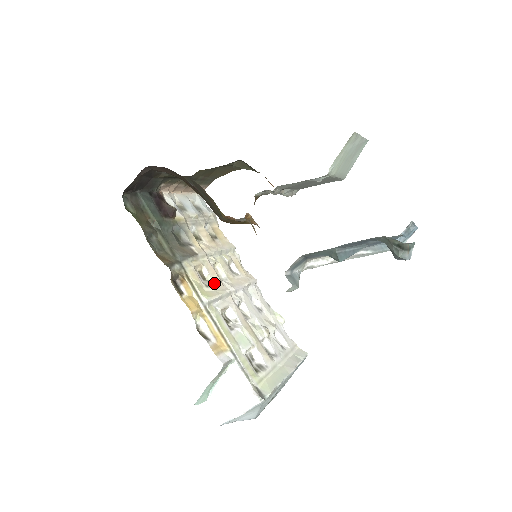
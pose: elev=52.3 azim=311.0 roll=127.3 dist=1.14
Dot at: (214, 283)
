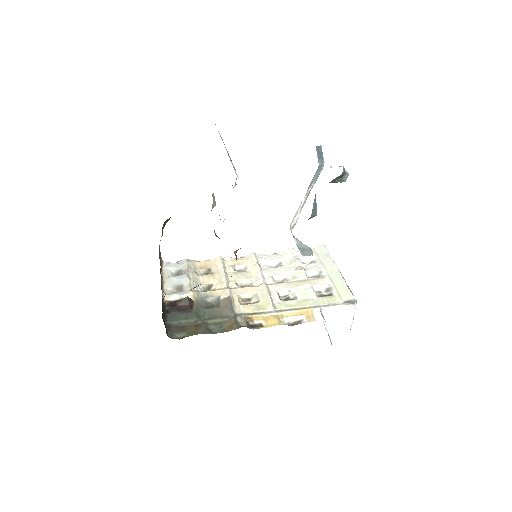
Dot at: (255, 294)
